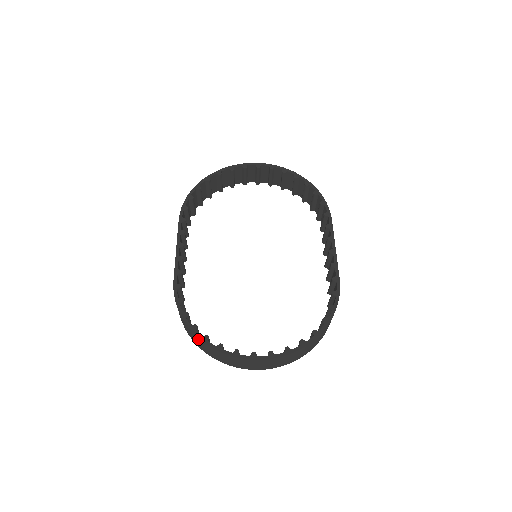
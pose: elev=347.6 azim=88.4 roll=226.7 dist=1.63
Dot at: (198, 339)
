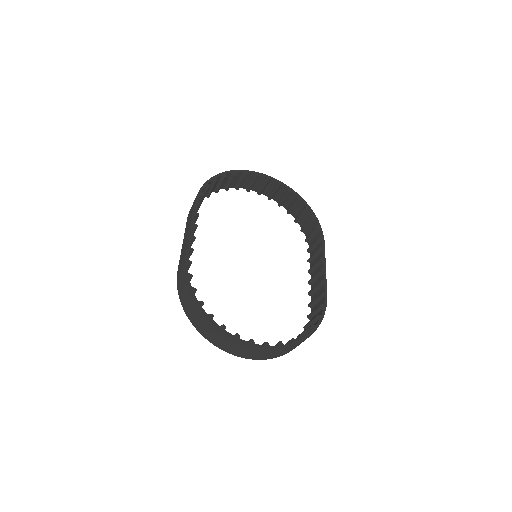
Dot at: (202, 316)
